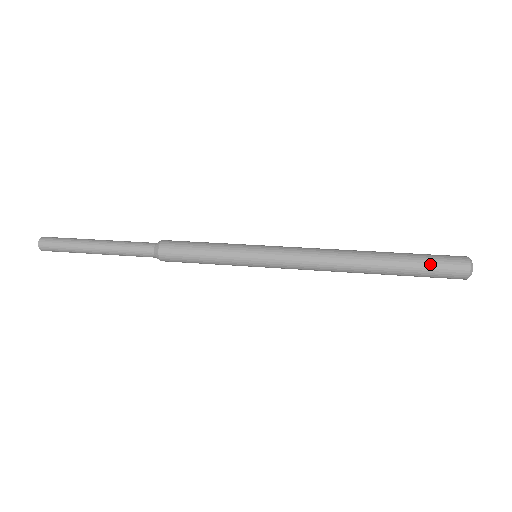
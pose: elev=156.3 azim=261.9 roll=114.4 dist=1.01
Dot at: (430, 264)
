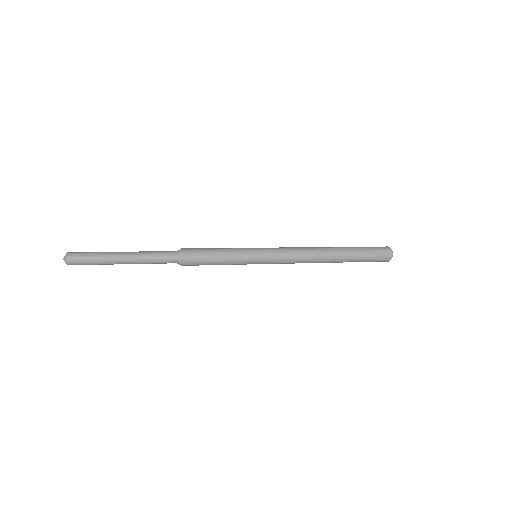
Dot at: (367, 247)
